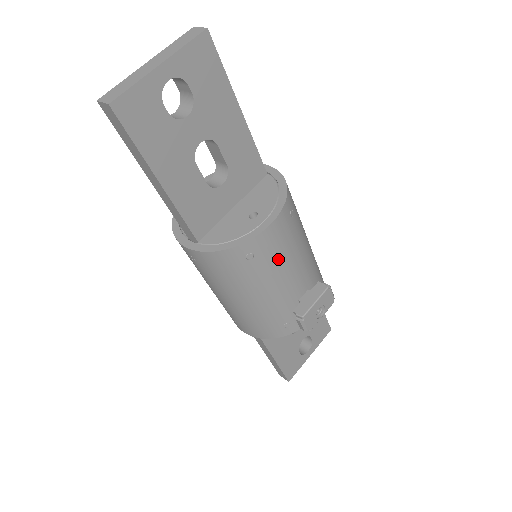
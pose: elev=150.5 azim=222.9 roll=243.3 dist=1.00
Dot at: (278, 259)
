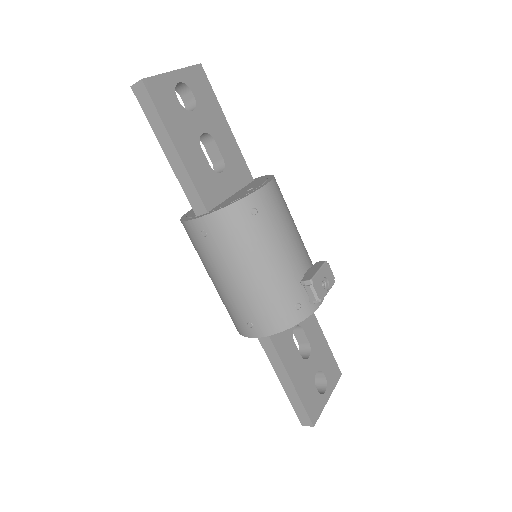
Dot at: (278, 221)
